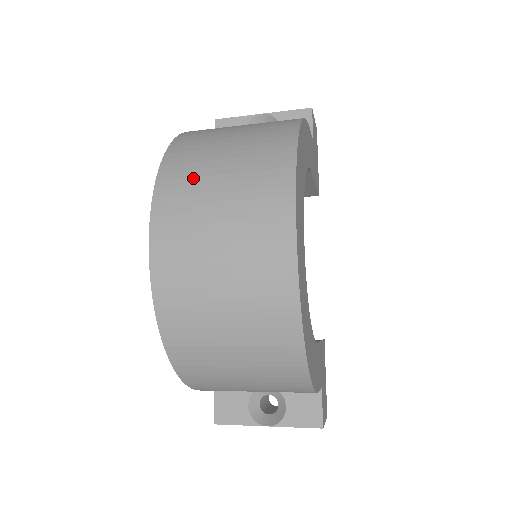
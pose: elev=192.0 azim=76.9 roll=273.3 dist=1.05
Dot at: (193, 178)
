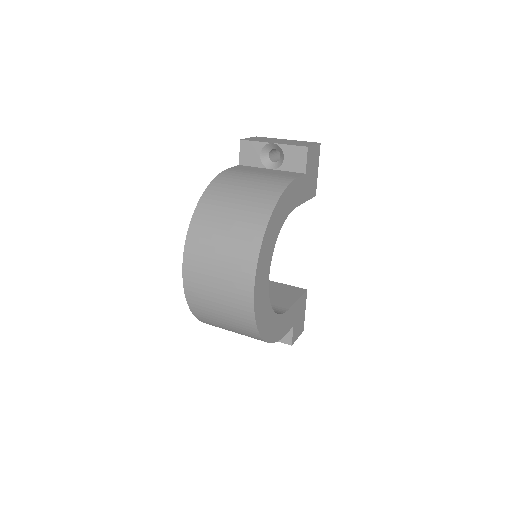
Dot at: (205, 246)
